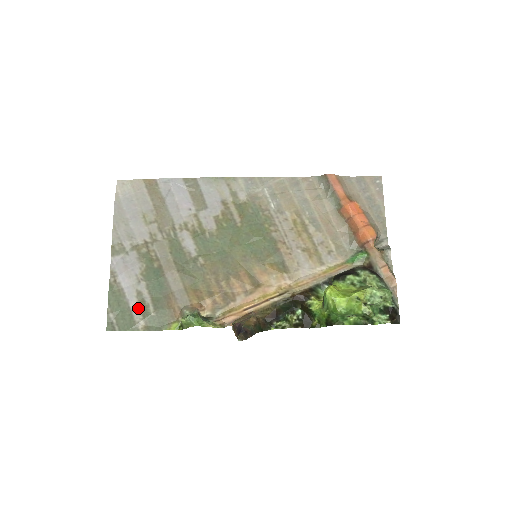
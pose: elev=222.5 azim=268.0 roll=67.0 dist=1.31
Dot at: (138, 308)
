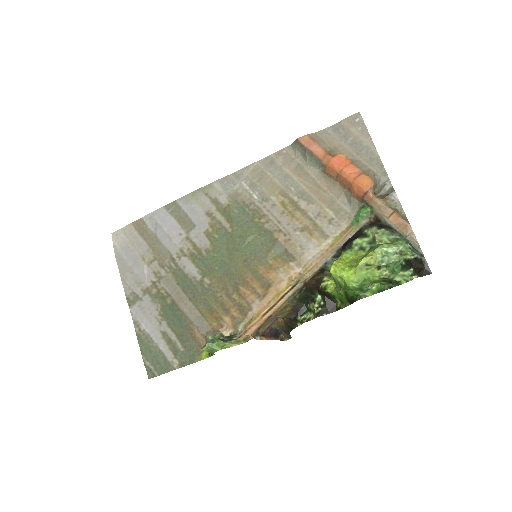
Dot at: (168, 348)
